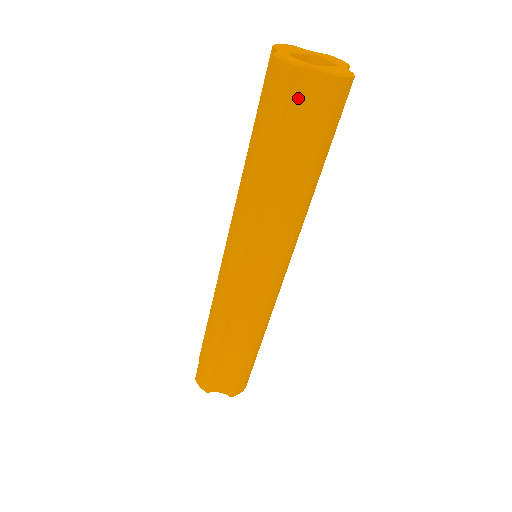
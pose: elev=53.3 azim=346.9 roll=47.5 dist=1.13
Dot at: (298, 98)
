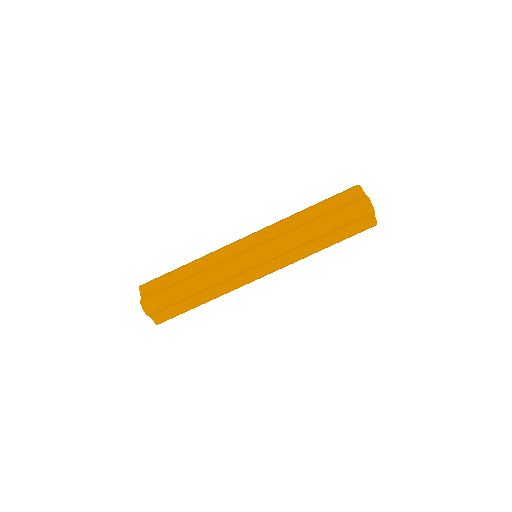
Dot at: (349, 196)
